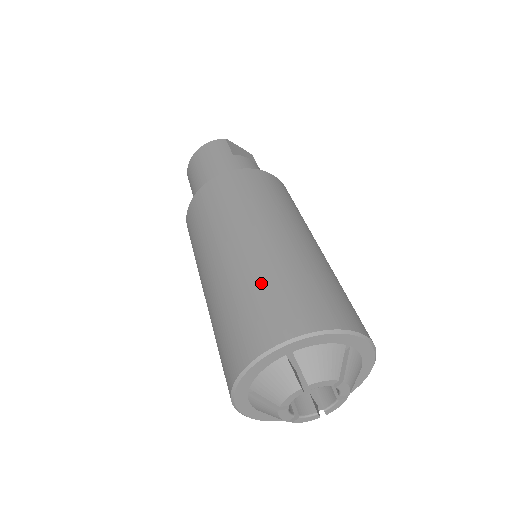
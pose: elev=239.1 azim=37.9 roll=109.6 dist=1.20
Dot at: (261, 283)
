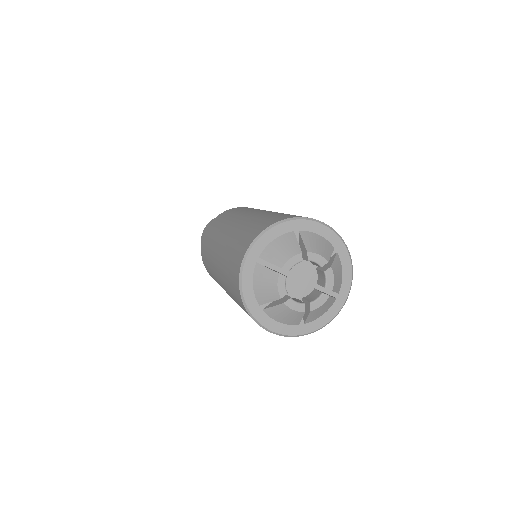
Dot at: (231, 246)
